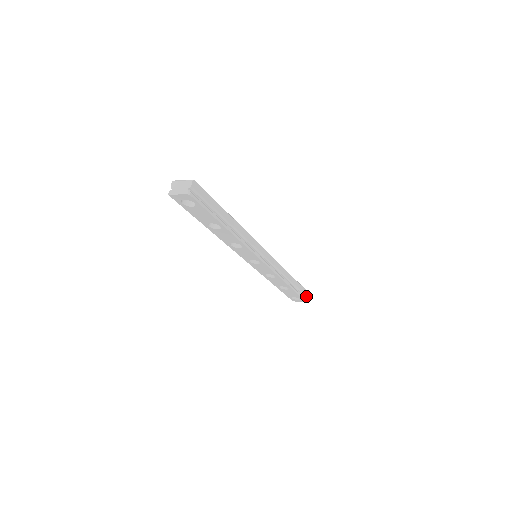
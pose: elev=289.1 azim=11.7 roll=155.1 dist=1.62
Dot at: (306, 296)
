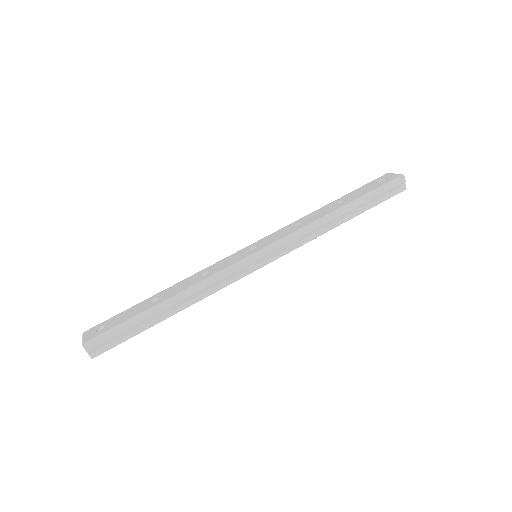
Dot at: (400, 184)
